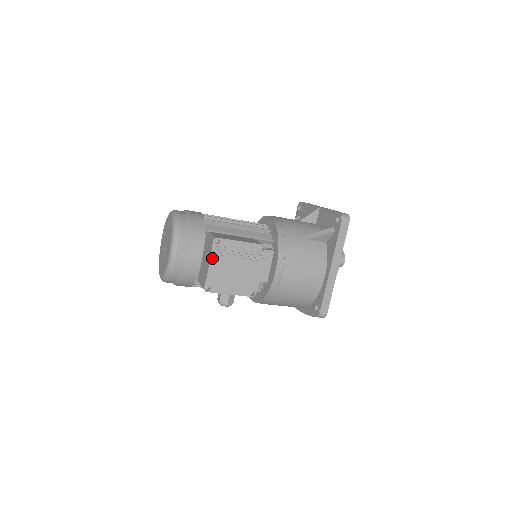
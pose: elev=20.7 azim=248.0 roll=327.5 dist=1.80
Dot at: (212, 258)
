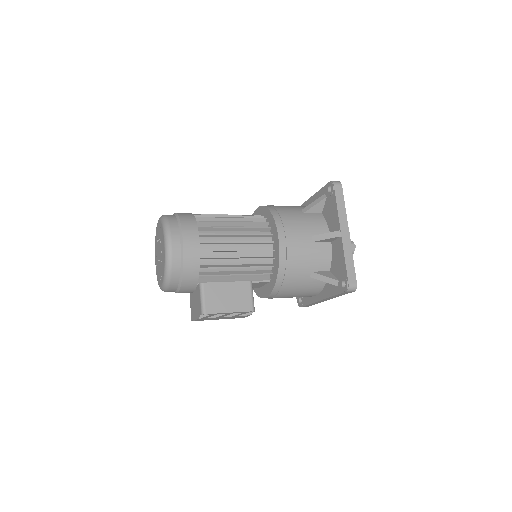
Dot at: (199, 319)
